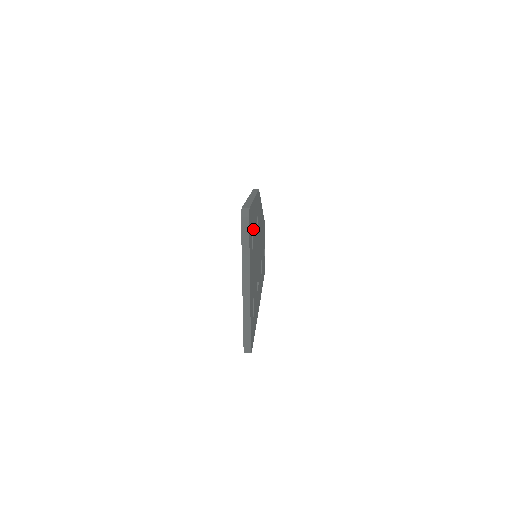
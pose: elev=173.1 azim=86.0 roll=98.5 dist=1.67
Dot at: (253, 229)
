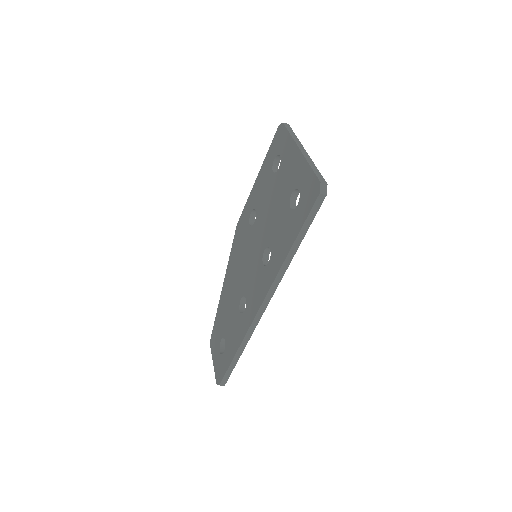
Dot at: occluded
